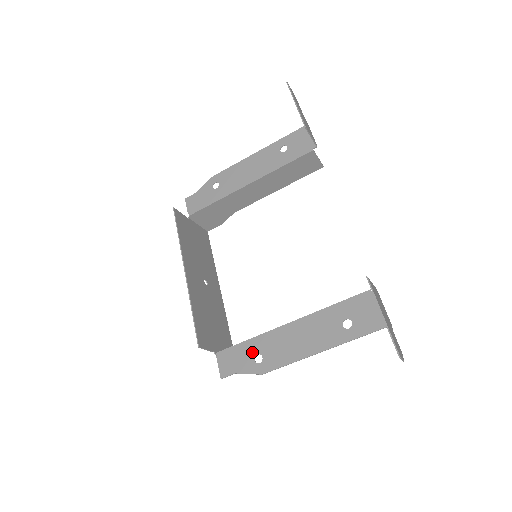
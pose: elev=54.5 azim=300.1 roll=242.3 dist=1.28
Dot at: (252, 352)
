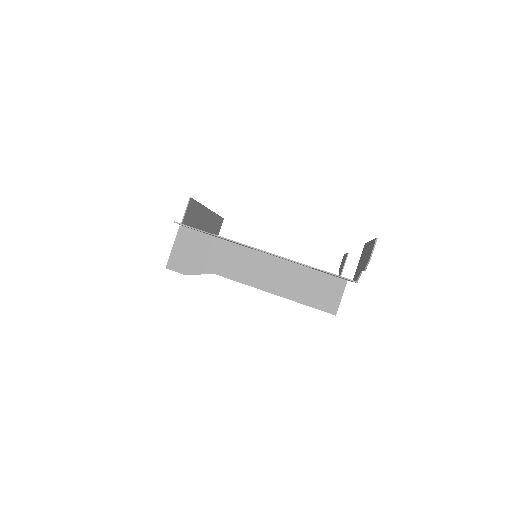
Dot at: occluded
